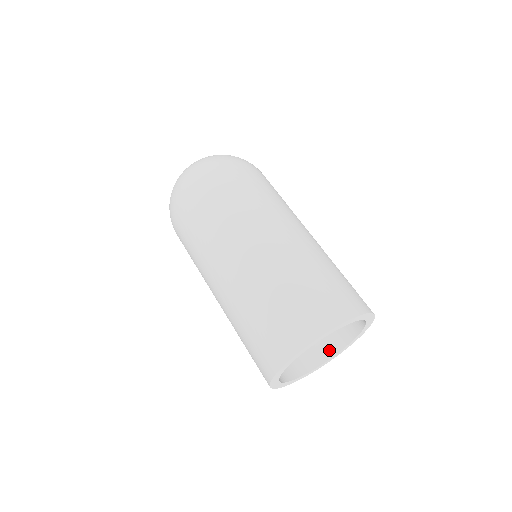
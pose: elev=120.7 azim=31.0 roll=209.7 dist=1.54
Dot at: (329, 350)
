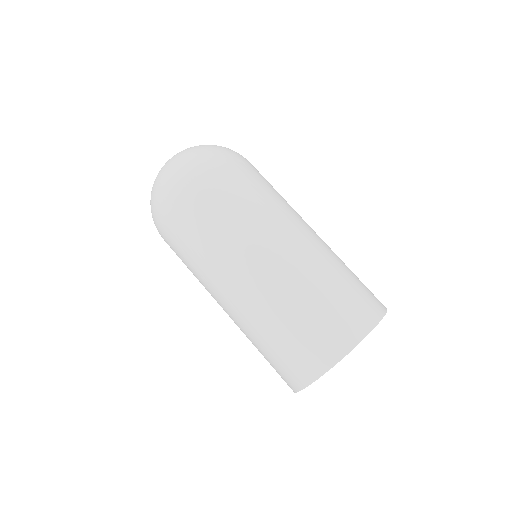
Dot at: occluded
